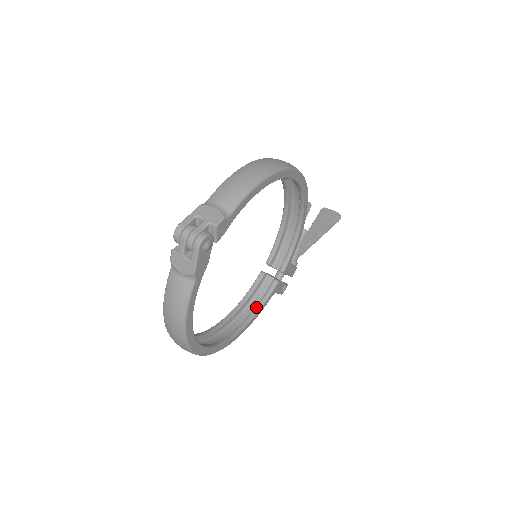
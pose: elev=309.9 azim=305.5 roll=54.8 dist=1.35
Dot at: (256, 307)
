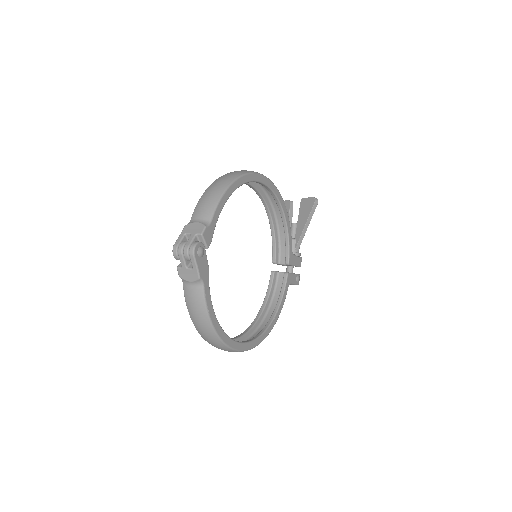
Dot at: (277, 301)
